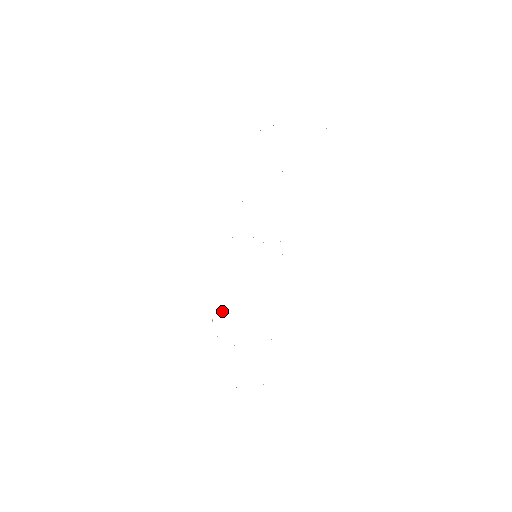
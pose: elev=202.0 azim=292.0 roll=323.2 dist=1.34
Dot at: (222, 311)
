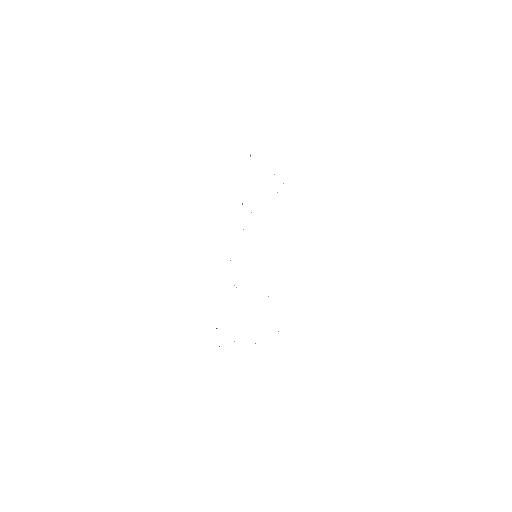
Dot at: occluded
